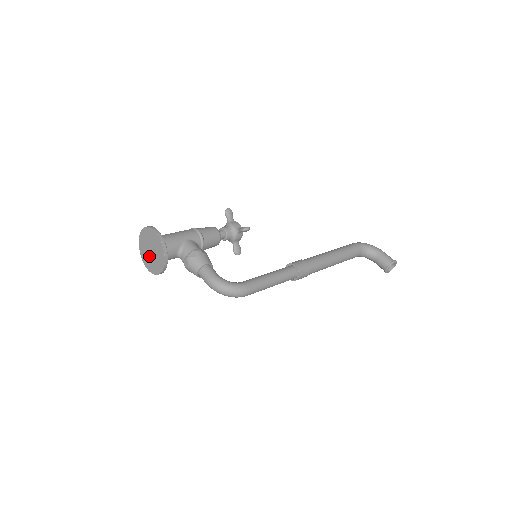
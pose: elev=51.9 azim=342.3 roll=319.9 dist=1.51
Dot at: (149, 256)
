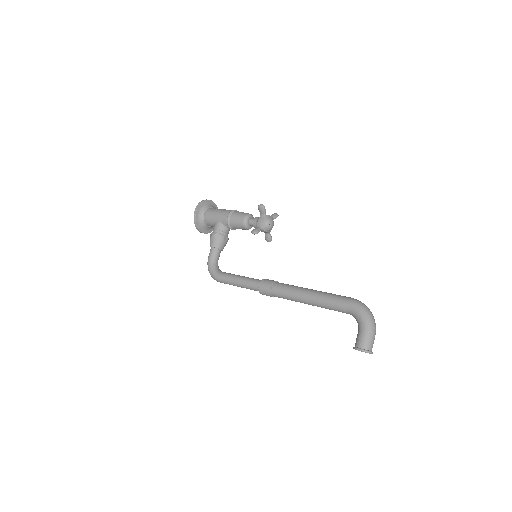
Dot at: occluded
